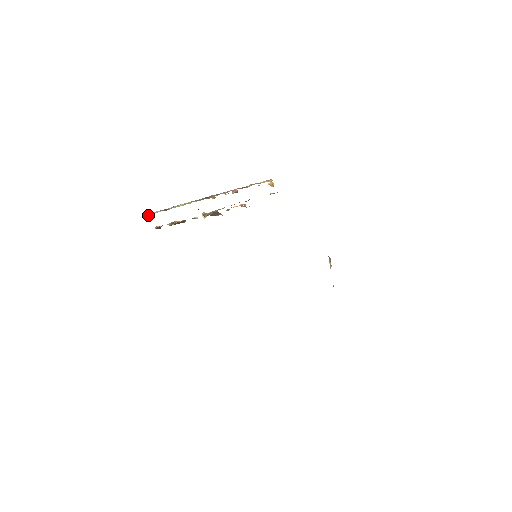
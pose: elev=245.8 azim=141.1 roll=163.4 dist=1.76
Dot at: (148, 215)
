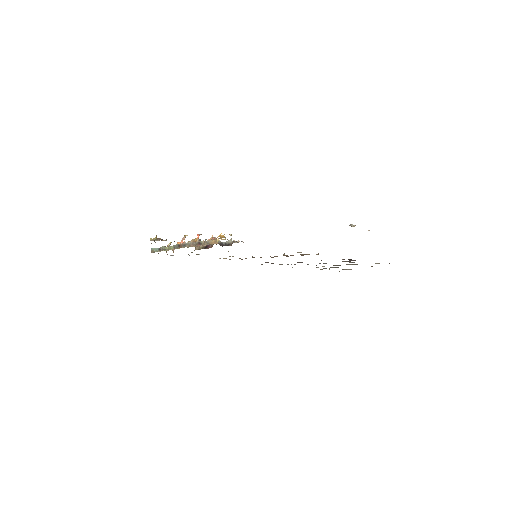
Dot at: (153, 252)
